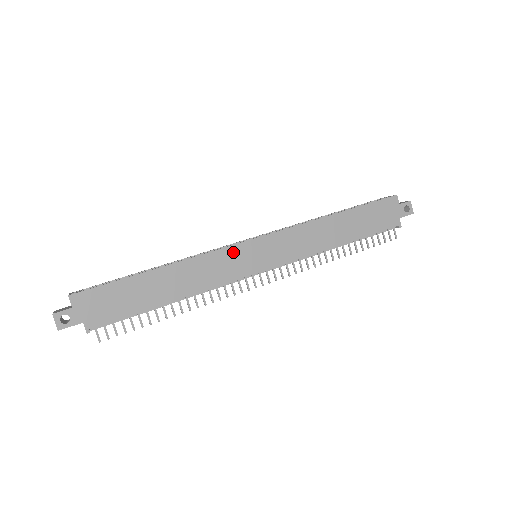
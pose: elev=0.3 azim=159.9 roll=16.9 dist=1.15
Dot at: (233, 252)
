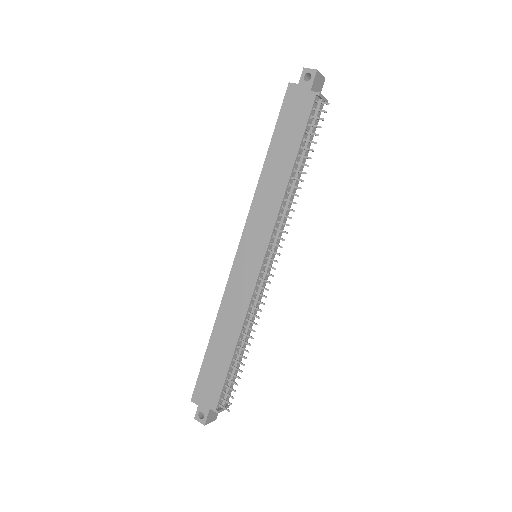
Dot at: (235, 275)
